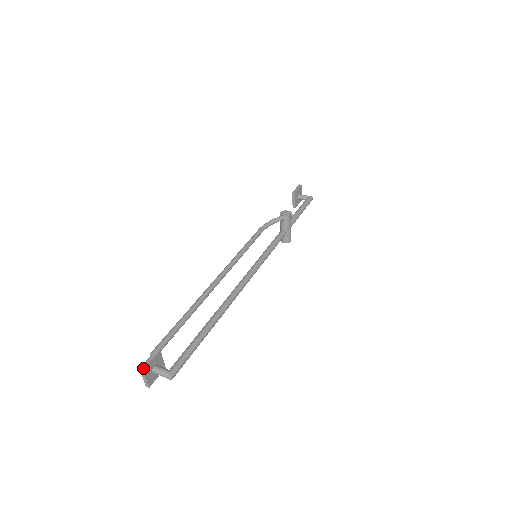
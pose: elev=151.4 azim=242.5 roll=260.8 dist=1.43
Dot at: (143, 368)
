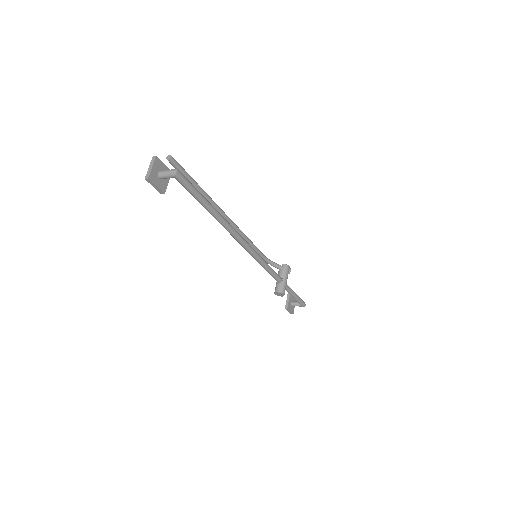
Dot at: (156, 156)
